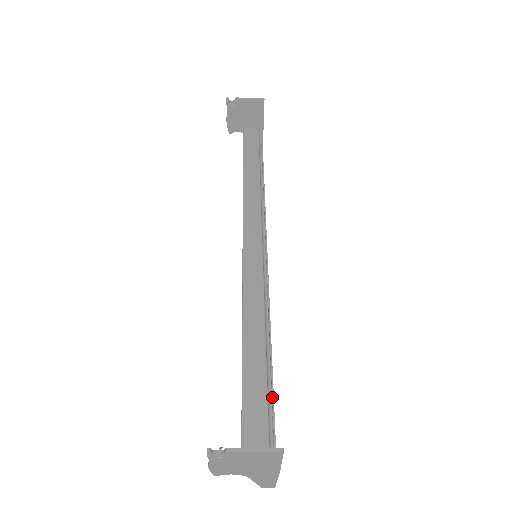
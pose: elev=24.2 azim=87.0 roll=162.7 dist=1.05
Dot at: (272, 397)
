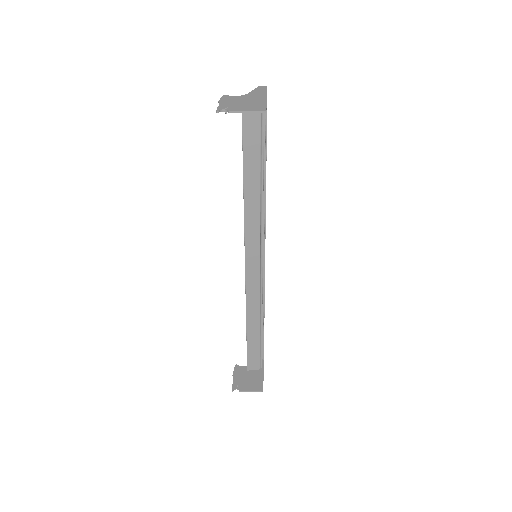
Dot at: (263, 333)
